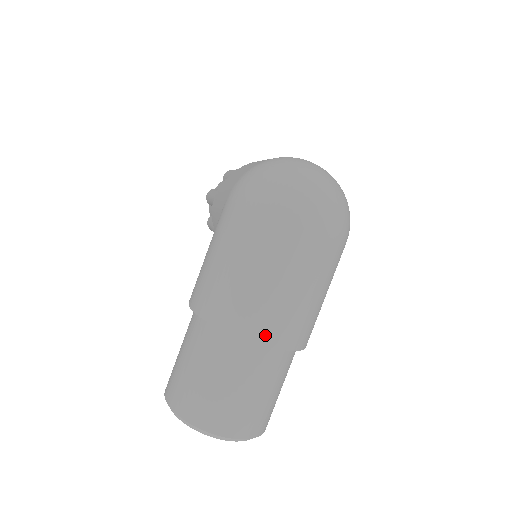
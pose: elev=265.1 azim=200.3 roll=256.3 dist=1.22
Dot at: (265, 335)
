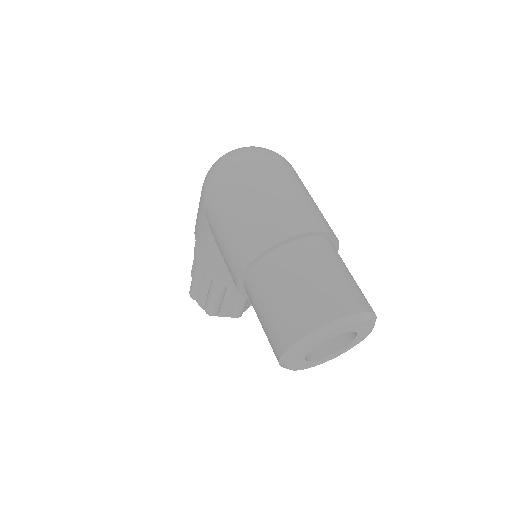
Dot at: (302, 226)
